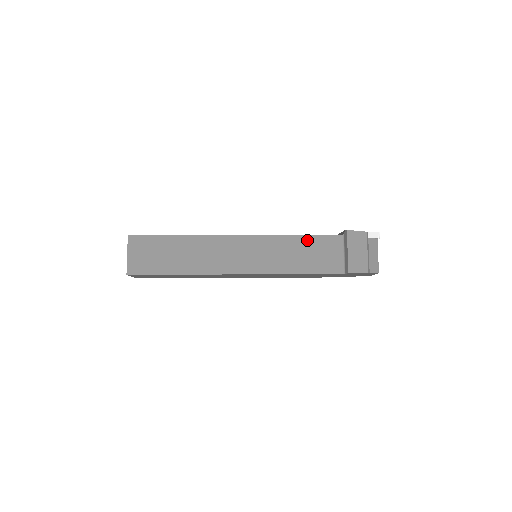
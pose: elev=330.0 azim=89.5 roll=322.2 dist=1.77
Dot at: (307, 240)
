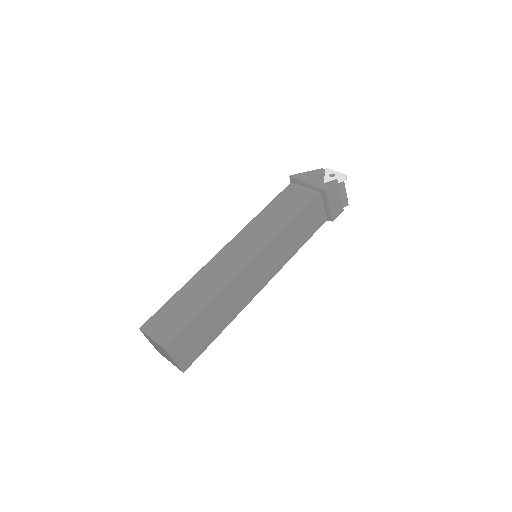
Dot at: (298, 219)
